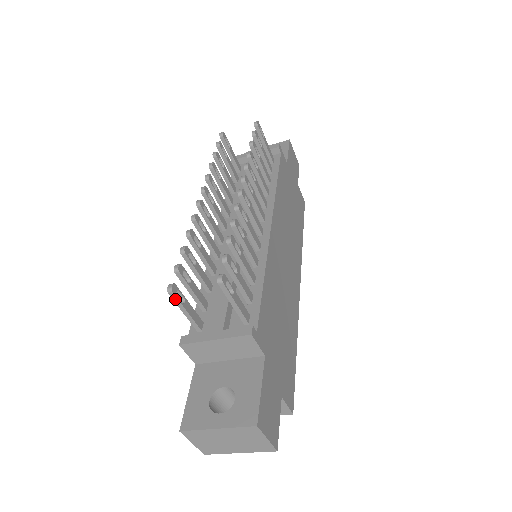
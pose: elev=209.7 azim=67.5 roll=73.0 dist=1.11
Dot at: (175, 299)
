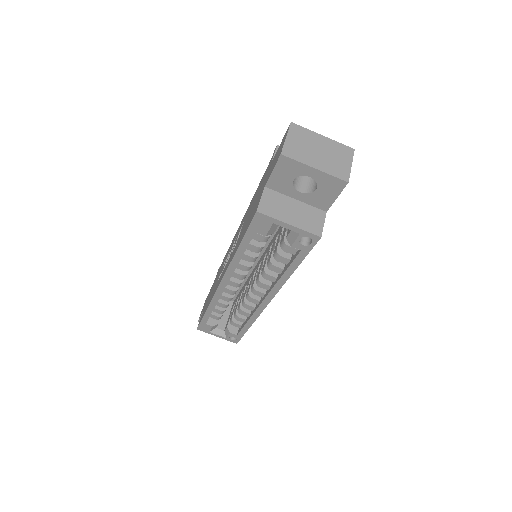
Dot at: occluded
